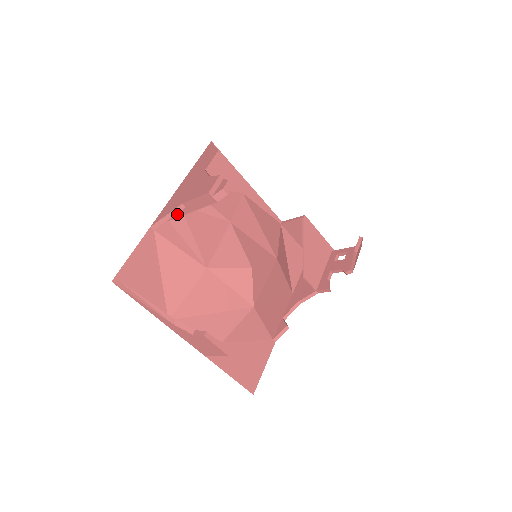
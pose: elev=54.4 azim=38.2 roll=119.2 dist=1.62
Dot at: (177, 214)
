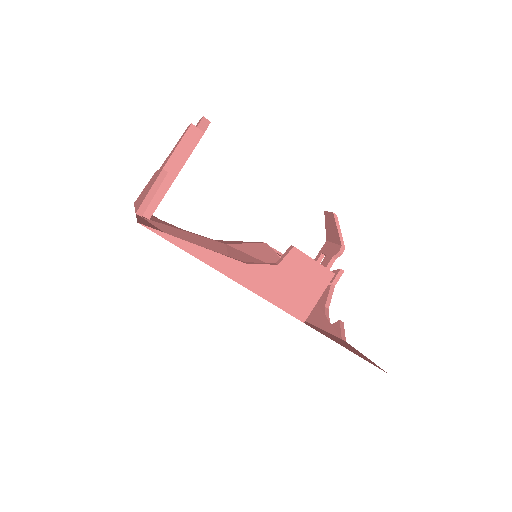
Dot at: (159, 196)
